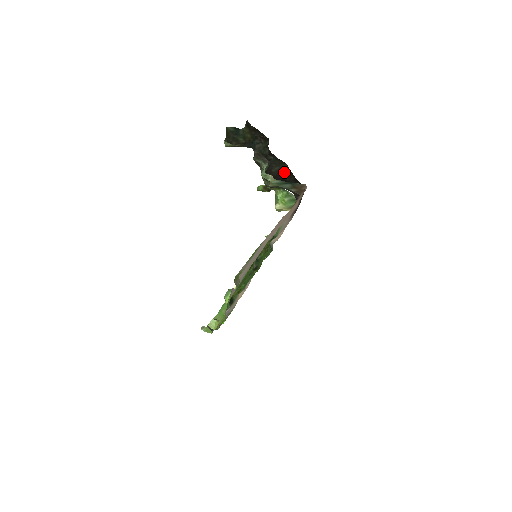
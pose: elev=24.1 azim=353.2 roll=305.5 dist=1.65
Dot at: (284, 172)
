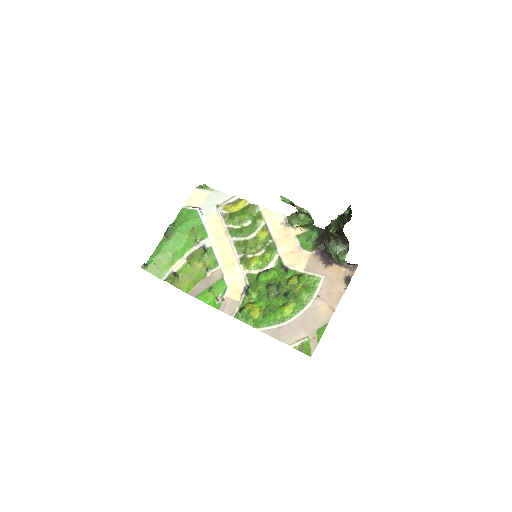
Dot at: occluded
